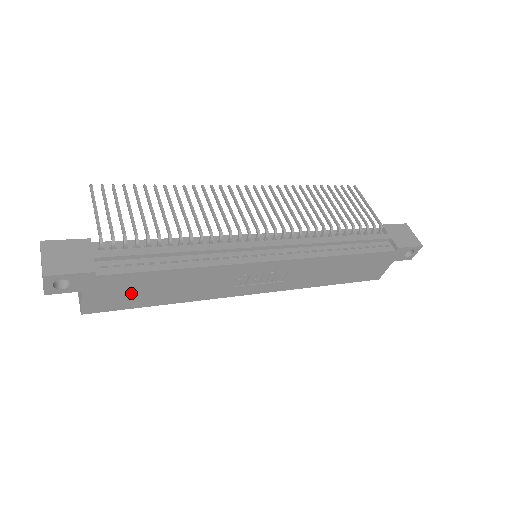
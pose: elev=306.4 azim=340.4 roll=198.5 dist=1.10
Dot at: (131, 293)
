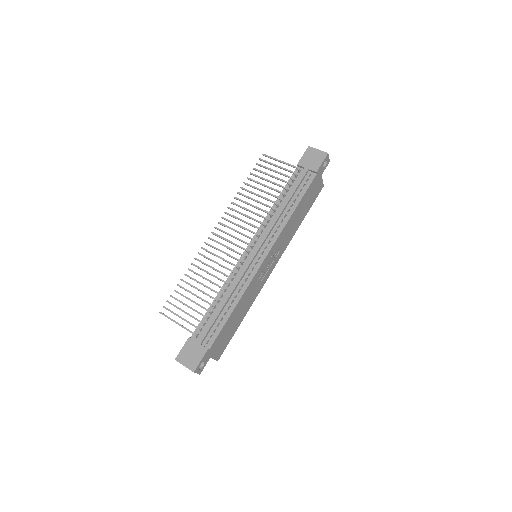
Dot at: (227, 335)
